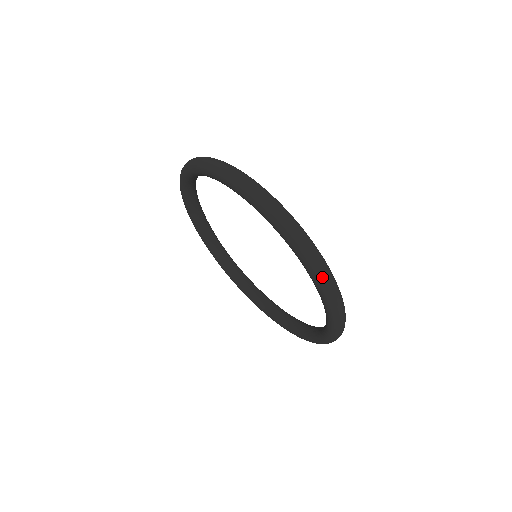
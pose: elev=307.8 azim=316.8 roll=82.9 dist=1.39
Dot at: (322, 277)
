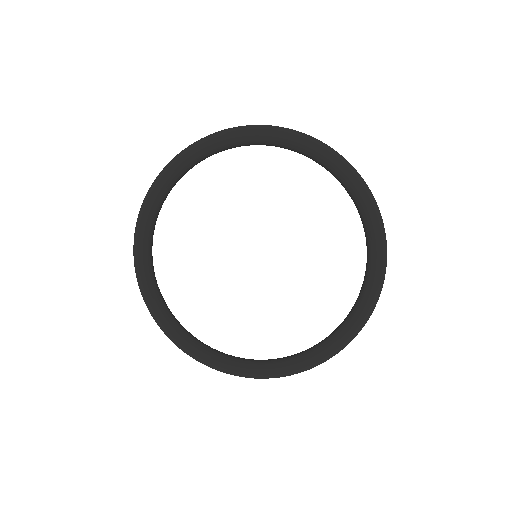
Dot at: (364, 182)
